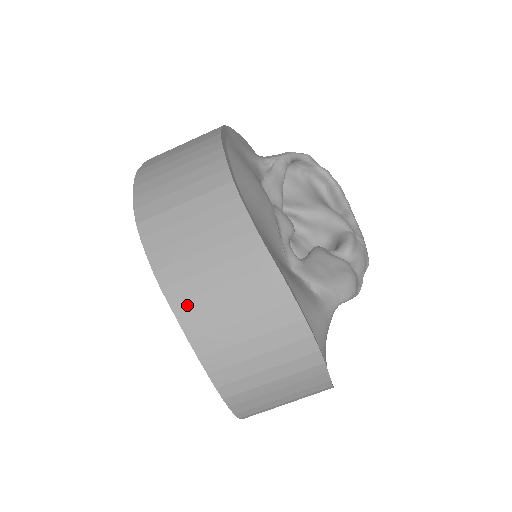
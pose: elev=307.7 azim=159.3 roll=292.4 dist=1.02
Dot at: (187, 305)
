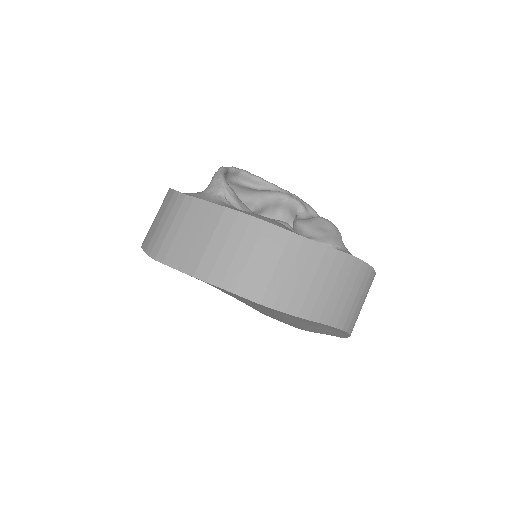
Dot at: (325, 313)
